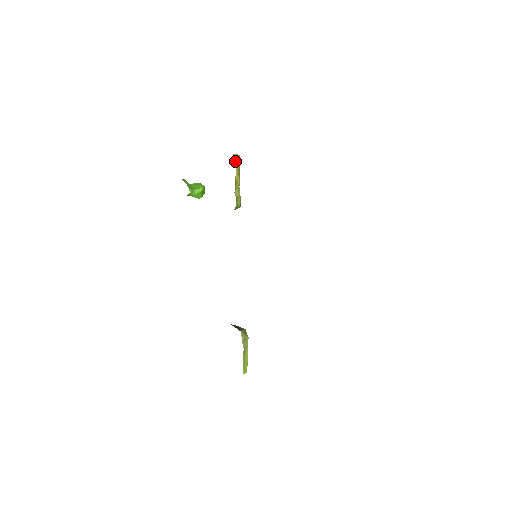
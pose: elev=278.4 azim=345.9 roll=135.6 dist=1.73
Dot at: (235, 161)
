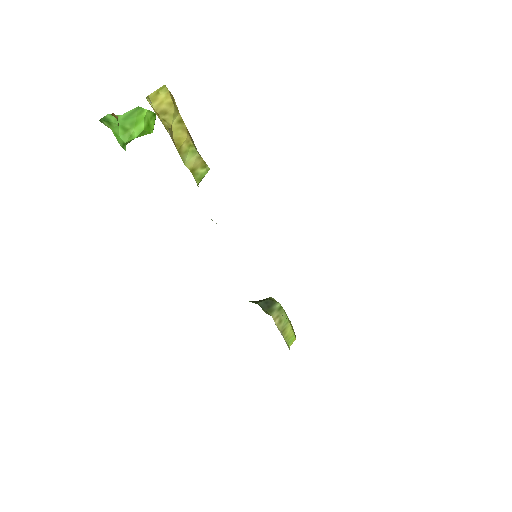
Dot at: (159, 107)
